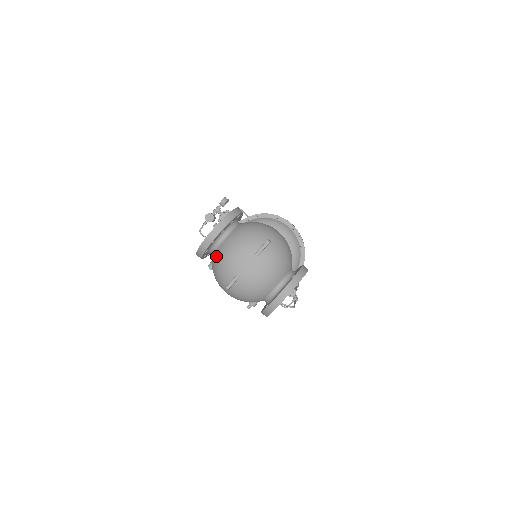
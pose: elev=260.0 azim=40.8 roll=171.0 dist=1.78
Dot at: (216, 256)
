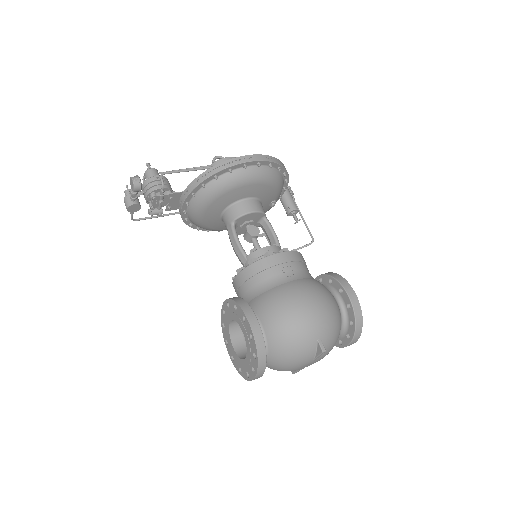
Dot at: occluded
